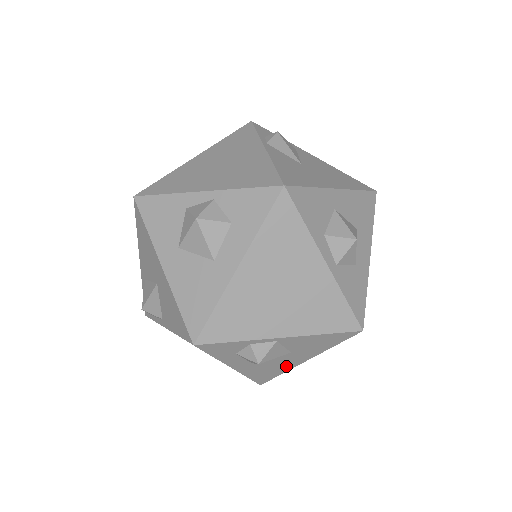
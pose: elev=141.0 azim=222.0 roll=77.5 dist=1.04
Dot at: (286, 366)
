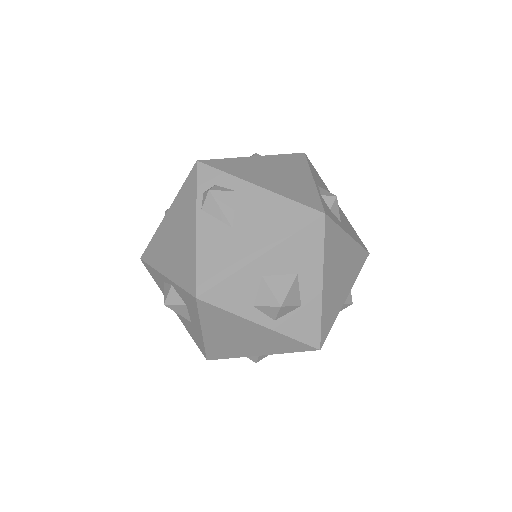
Dot at: occluded
